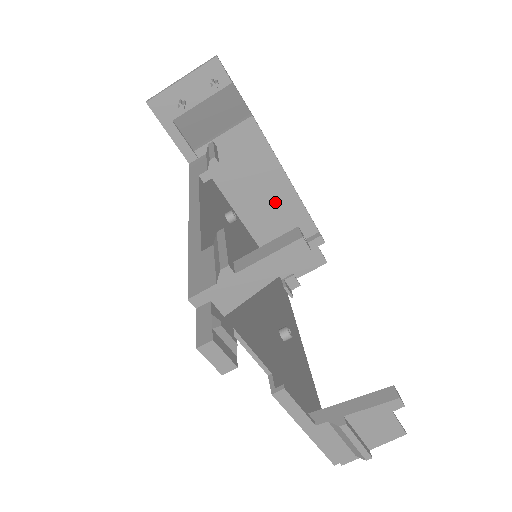
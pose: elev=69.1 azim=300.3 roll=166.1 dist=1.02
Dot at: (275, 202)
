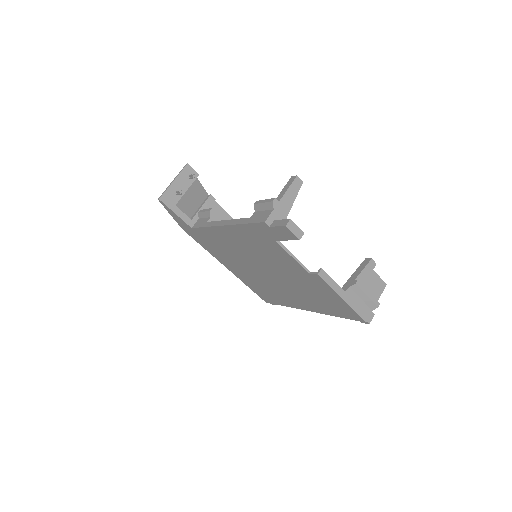
Dot at: occluded
